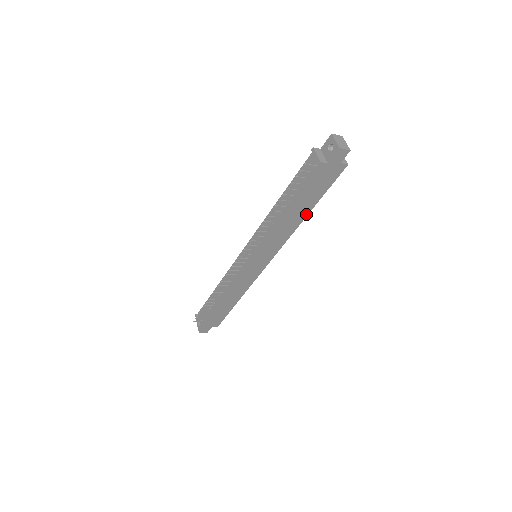
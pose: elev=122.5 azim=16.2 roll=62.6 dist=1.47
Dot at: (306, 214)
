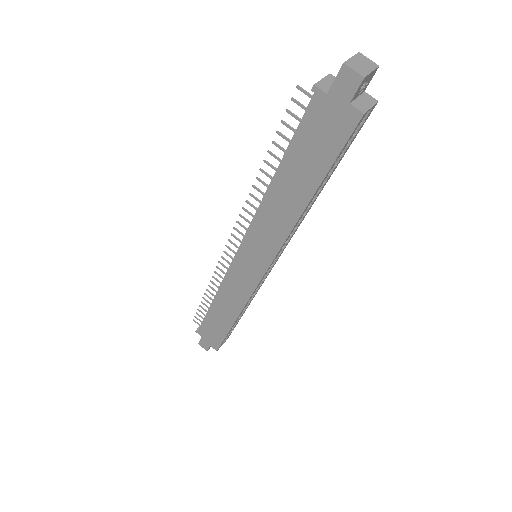
Dot at: (306, 201)
